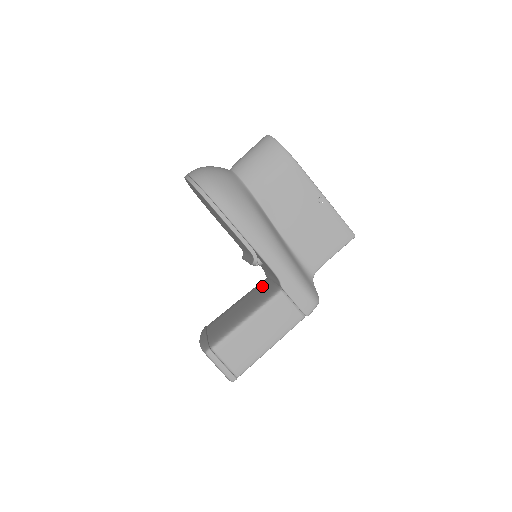
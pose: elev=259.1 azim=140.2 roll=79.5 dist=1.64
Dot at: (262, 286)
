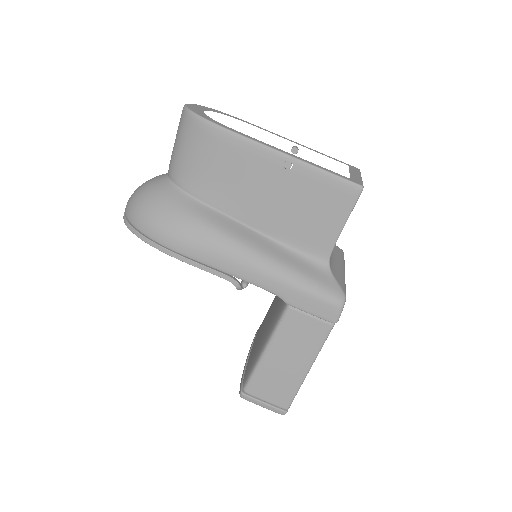
Dot at: occluded
